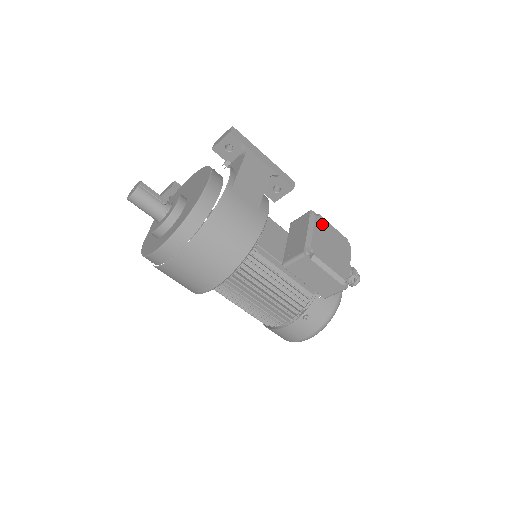
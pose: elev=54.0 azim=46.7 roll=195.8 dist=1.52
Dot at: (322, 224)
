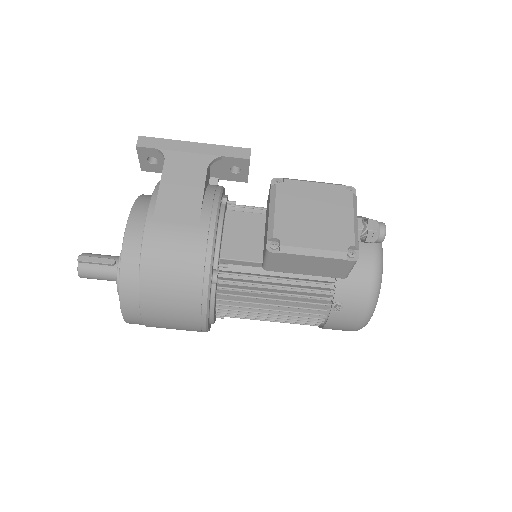
Dot at: (291, 190)
